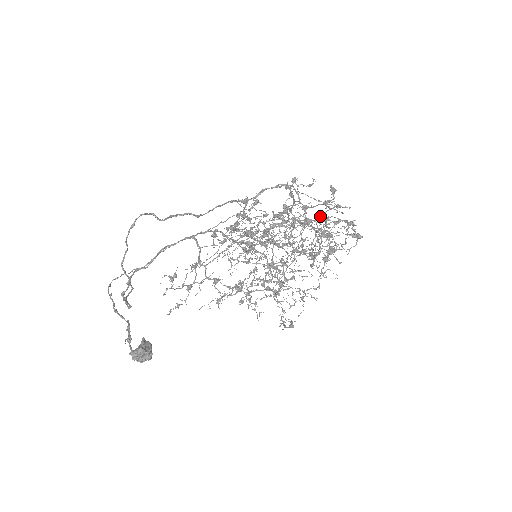
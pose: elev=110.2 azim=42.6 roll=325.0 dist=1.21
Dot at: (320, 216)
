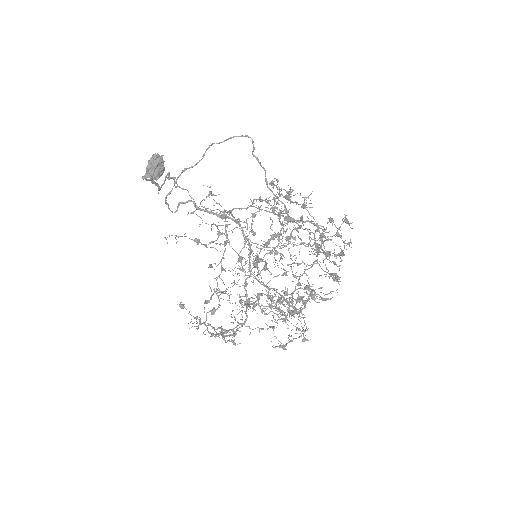
Dot at: occluded
